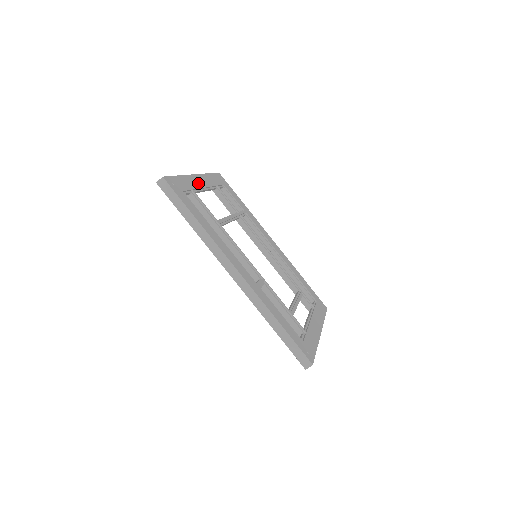
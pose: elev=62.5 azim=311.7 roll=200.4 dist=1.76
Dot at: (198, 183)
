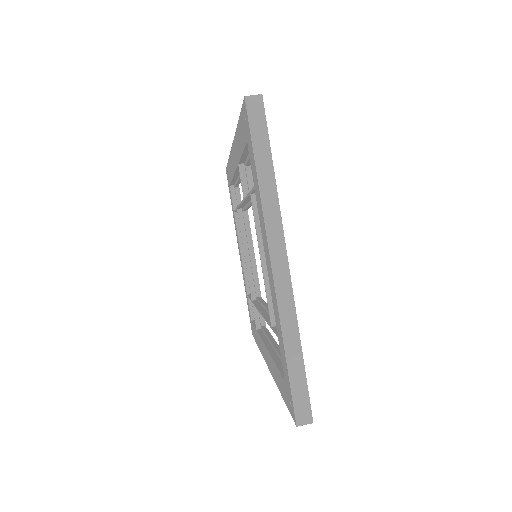
Dot at: occluded
